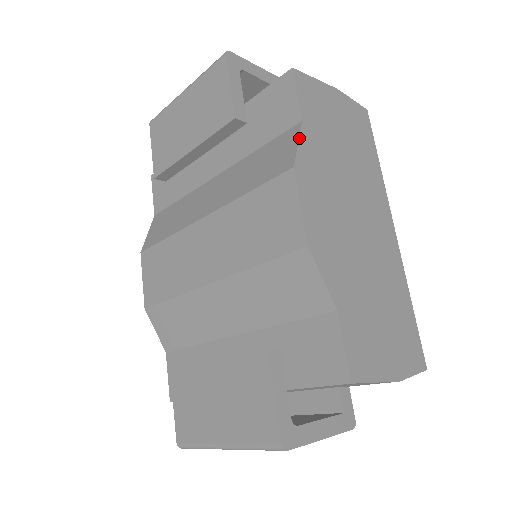
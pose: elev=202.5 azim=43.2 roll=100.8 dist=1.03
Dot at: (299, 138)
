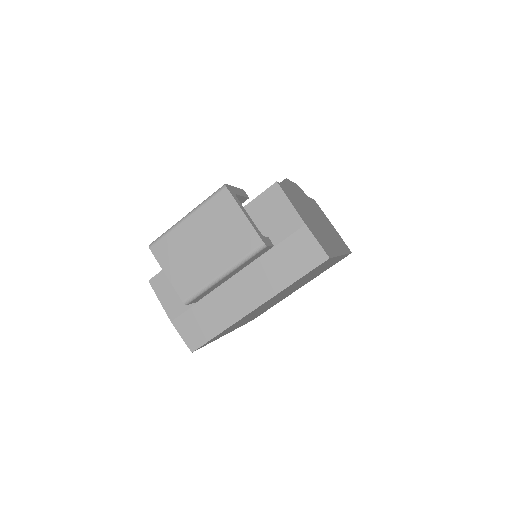
Dot at: occluded
